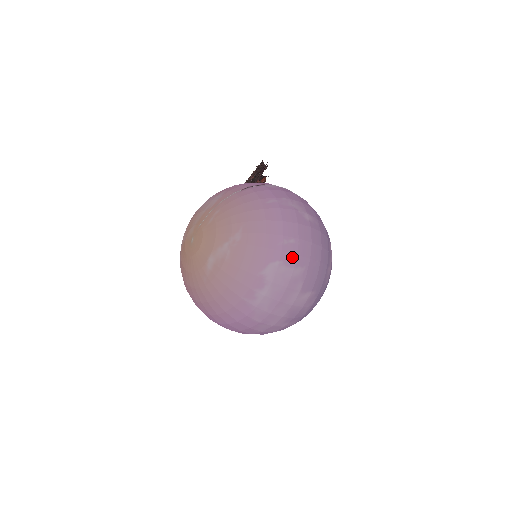
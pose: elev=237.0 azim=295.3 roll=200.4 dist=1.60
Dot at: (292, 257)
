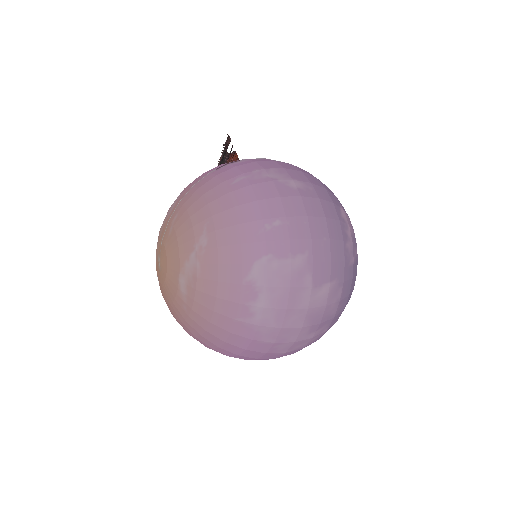
Dot at: (283, 244)
